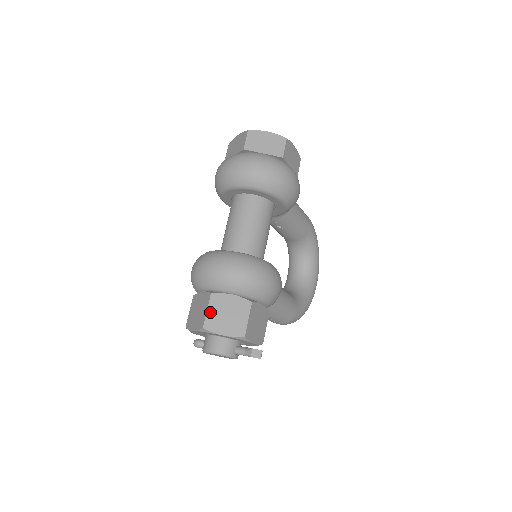
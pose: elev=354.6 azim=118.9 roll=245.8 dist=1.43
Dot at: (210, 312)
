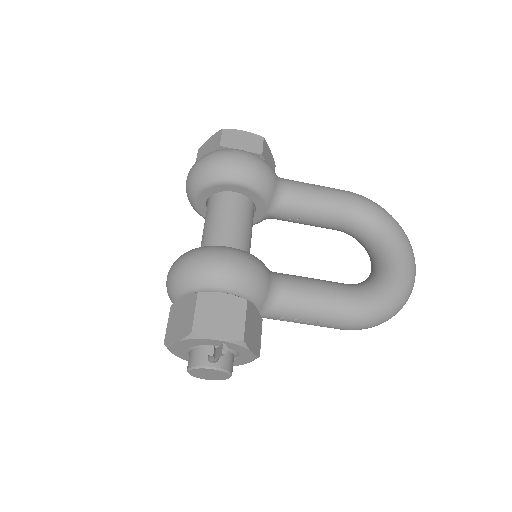
Dot at: (169, 324)
